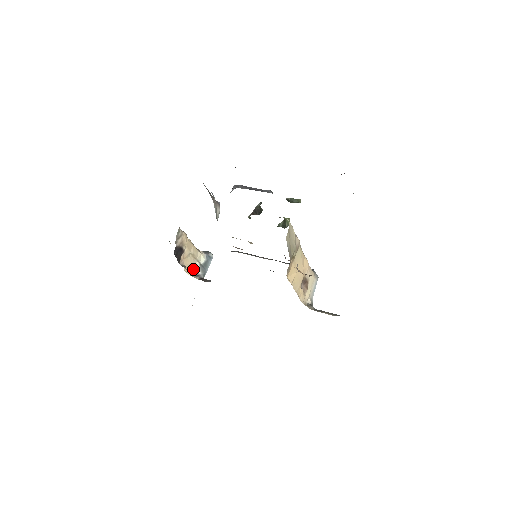
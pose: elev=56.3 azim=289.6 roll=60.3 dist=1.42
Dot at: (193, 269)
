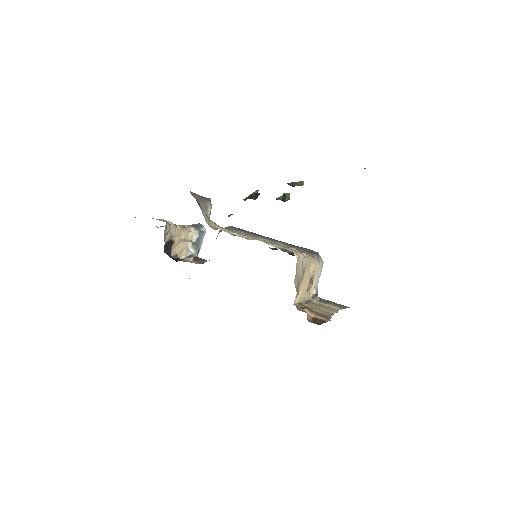
Dot at: (186, 251)
